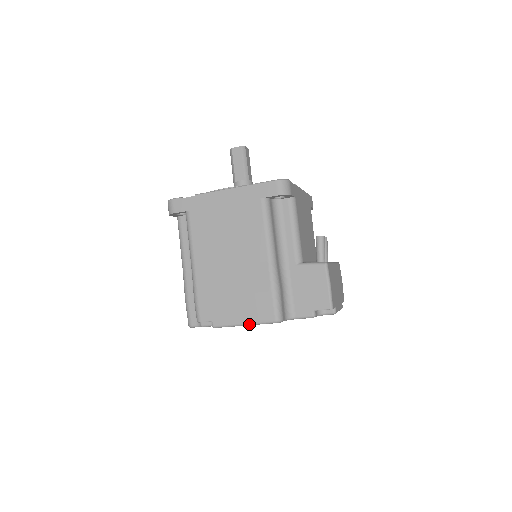
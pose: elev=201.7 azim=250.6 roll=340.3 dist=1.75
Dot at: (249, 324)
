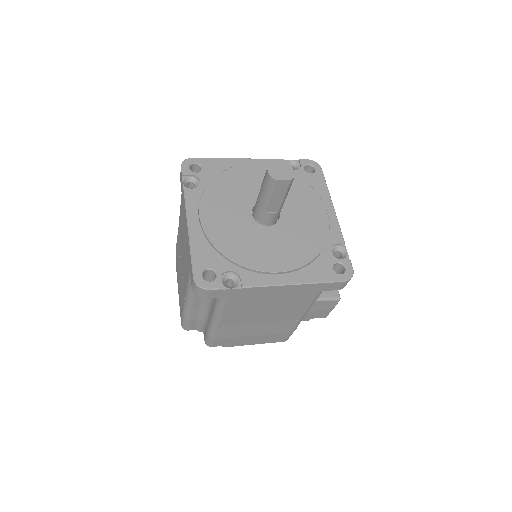
Dot at: occluded
